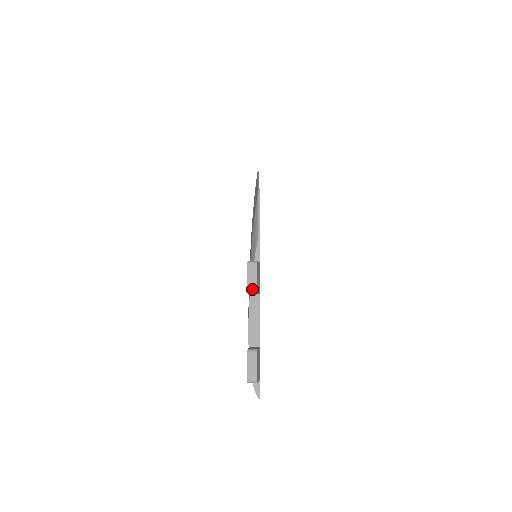
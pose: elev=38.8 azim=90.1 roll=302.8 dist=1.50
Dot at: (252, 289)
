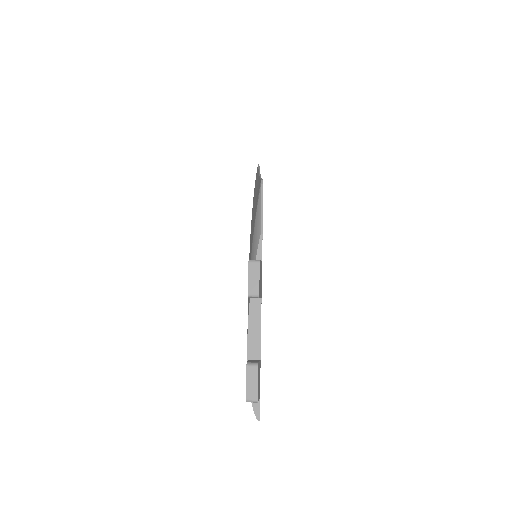
Dot at: (253, 292)
